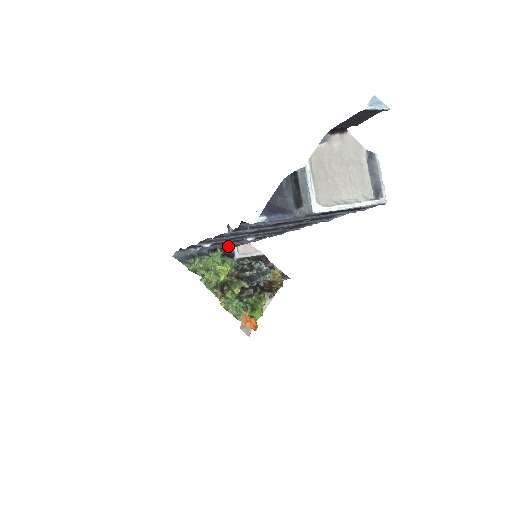
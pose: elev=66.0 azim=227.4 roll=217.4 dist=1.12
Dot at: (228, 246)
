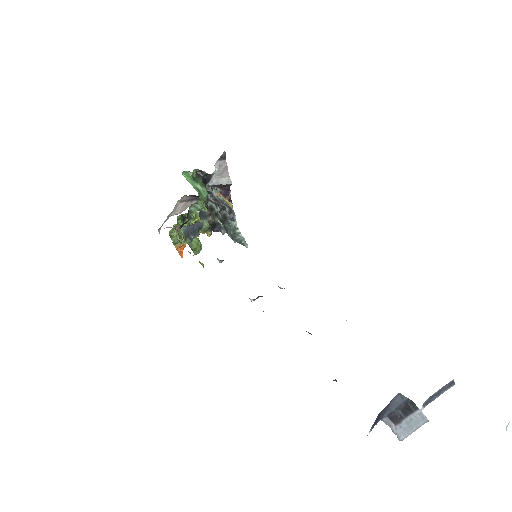
Dot at: occluded
